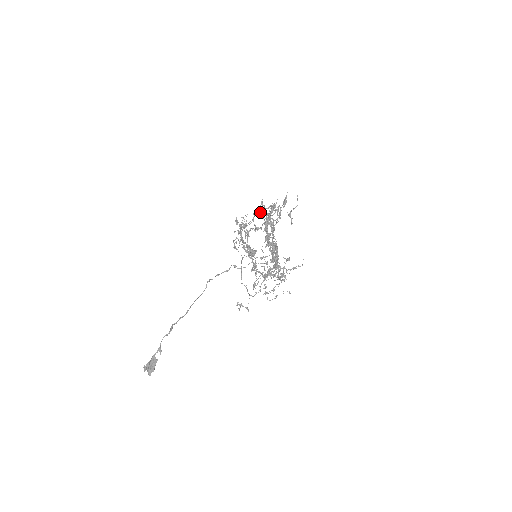
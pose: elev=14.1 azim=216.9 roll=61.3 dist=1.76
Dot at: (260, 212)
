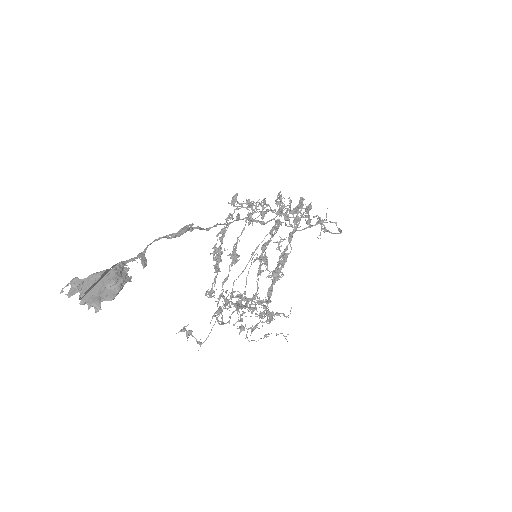
Dot at: (277, 202)
